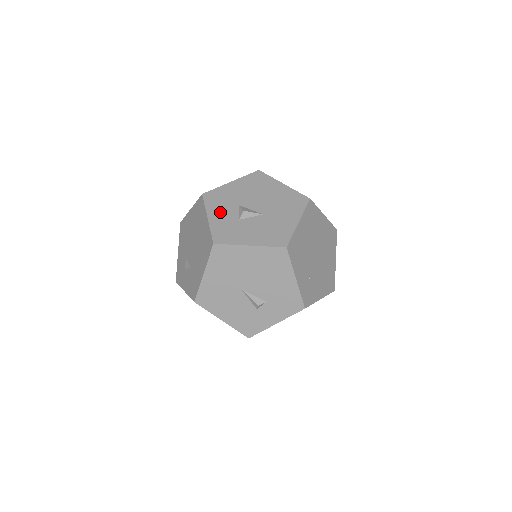
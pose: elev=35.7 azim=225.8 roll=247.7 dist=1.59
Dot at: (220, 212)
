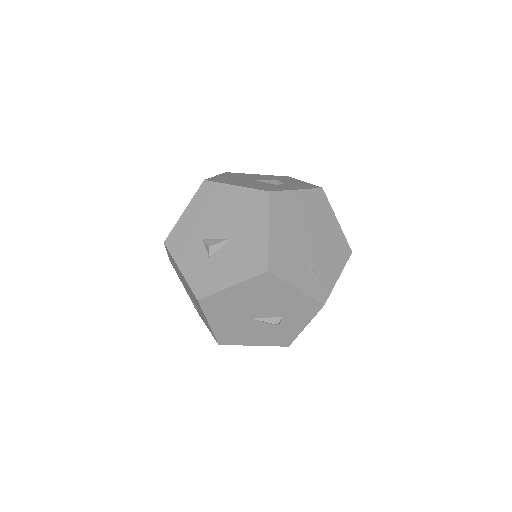
Dot at: (188, 257)
